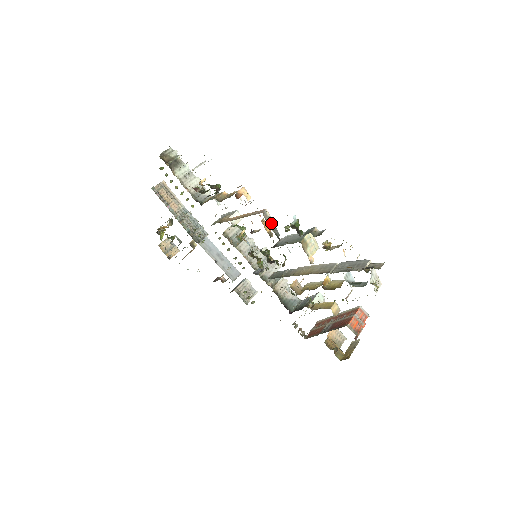
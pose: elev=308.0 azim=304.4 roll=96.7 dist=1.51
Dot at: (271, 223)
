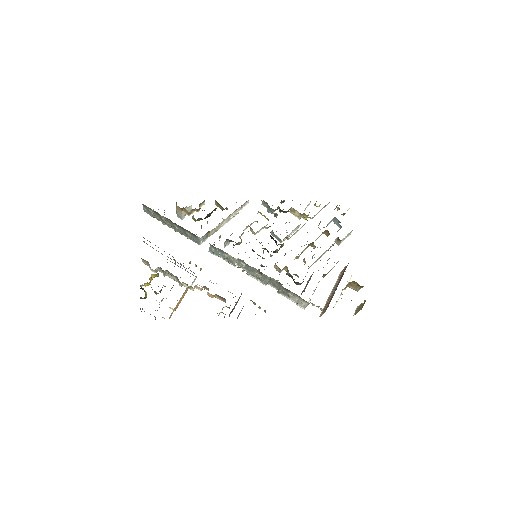
Dot at: occluded
